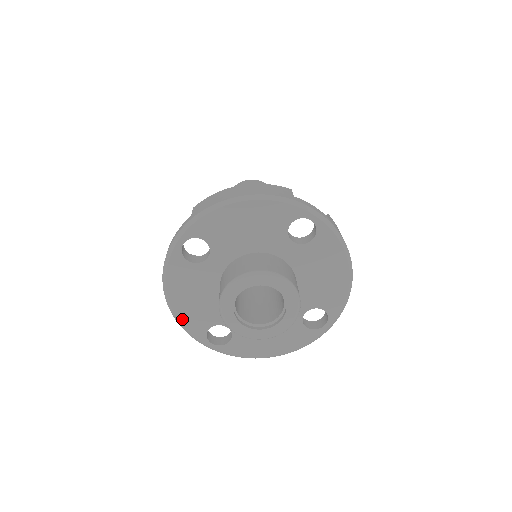
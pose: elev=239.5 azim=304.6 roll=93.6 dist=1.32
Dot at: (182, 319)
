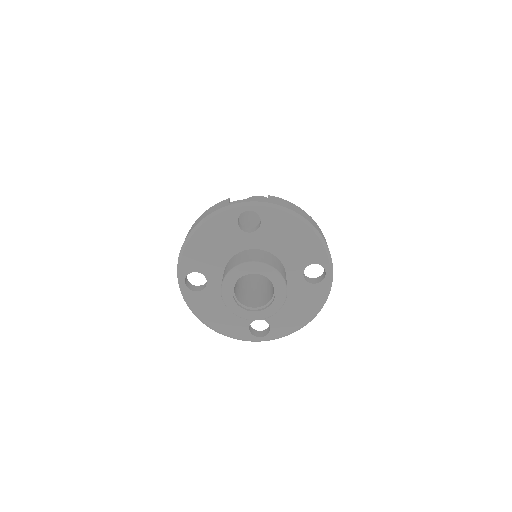
Dot at: (226, 332)
